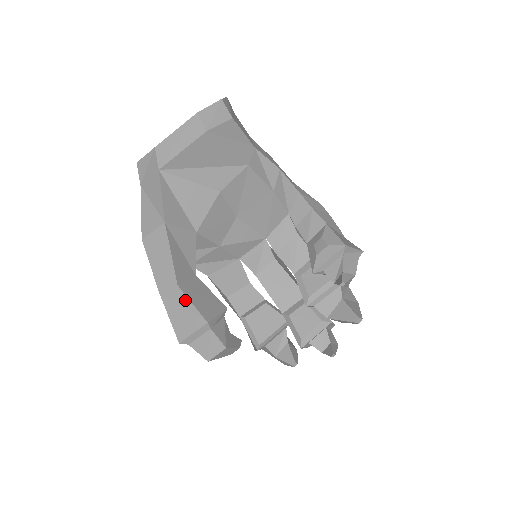
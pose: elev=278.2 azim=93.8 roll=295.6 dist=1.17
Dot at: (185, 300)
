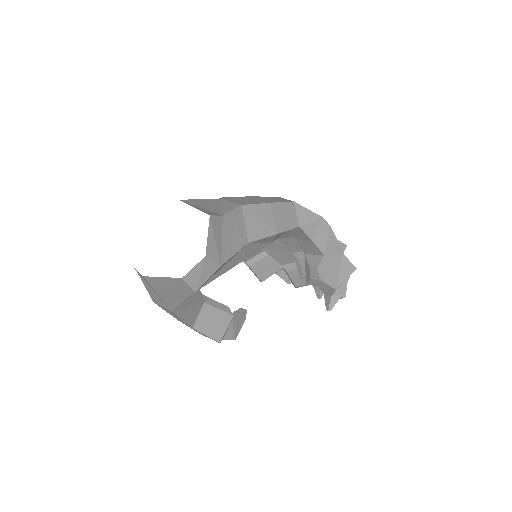
Dot at: occluded
